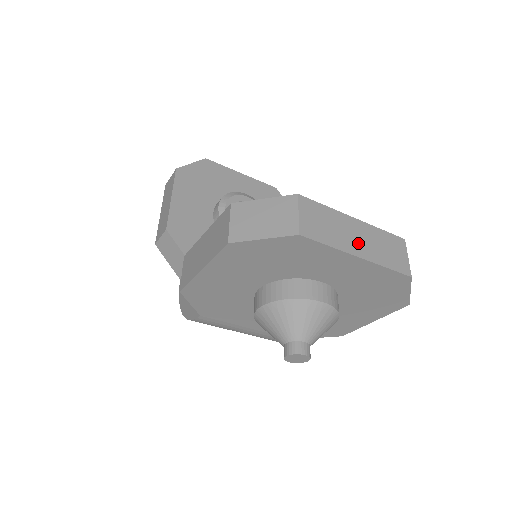
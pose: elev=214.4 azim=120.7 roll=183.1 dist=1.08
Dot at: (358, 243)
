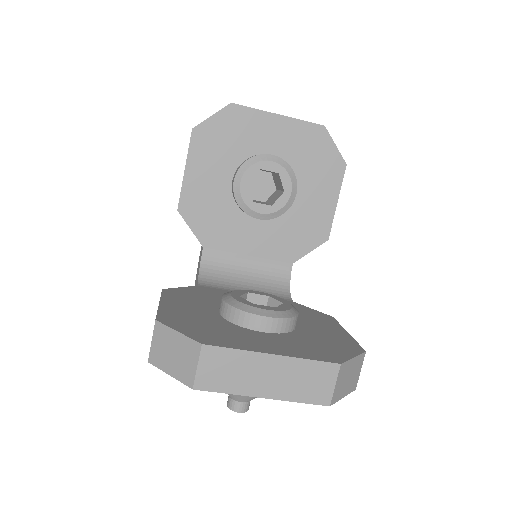
Dot at: (267, 383)
